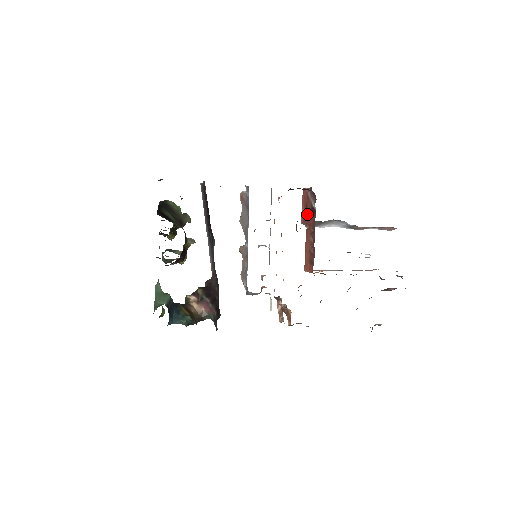
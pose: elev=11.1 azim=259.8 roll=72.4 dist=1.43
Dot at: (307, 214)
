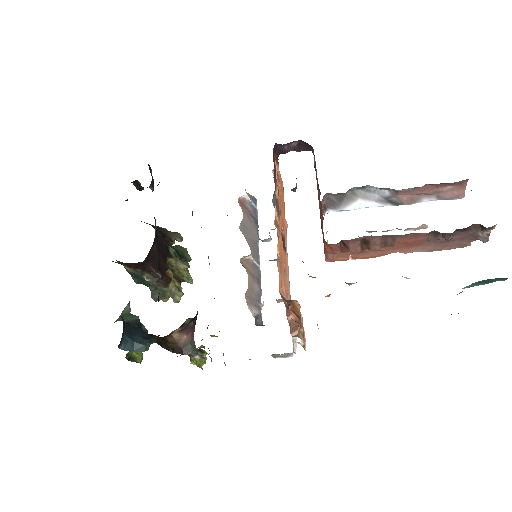
Dot at: occluded
